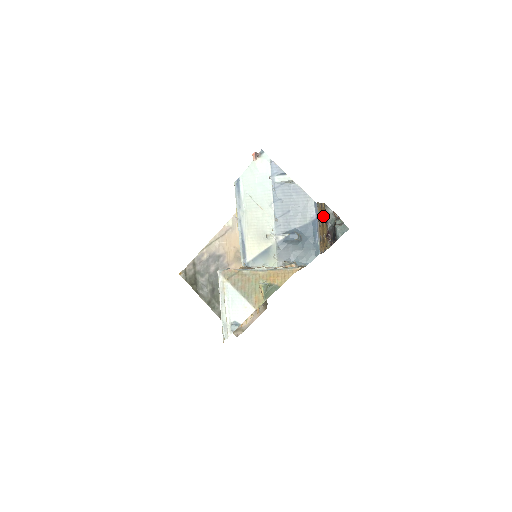
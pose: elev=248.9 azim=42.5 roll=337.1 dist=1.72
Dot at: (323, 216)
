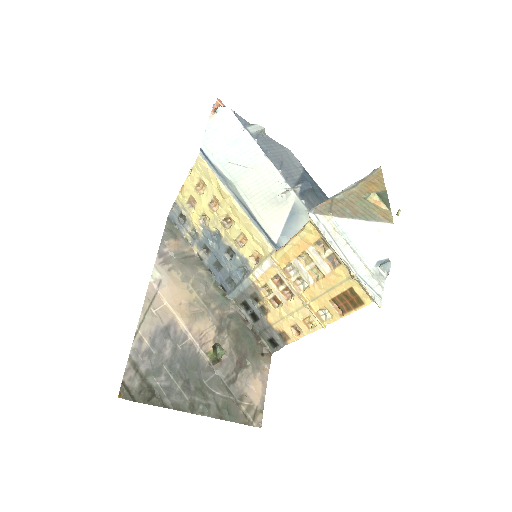
Dot at: occluded
